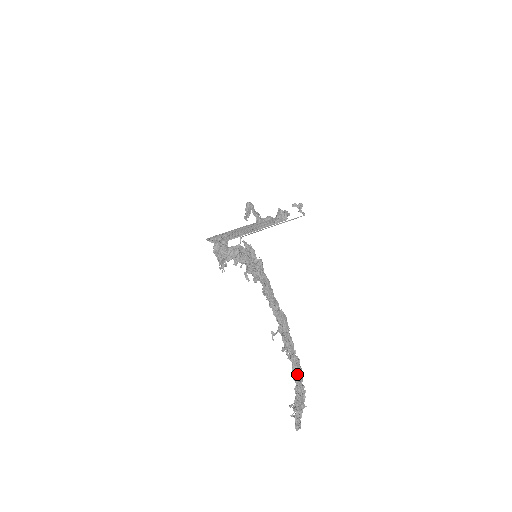
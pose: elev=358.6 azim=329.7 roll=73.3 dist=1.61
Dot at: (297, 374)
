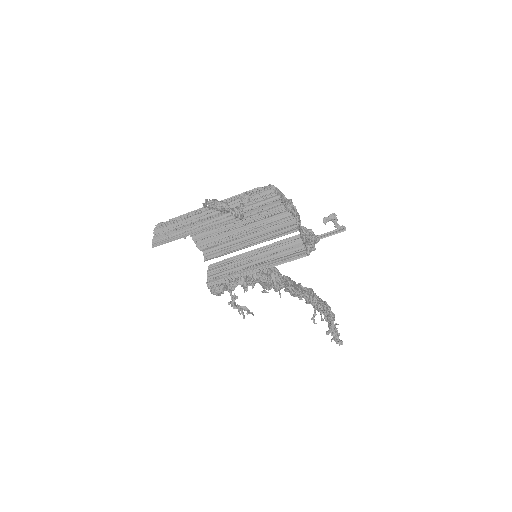
Dot at: (332, 318)
